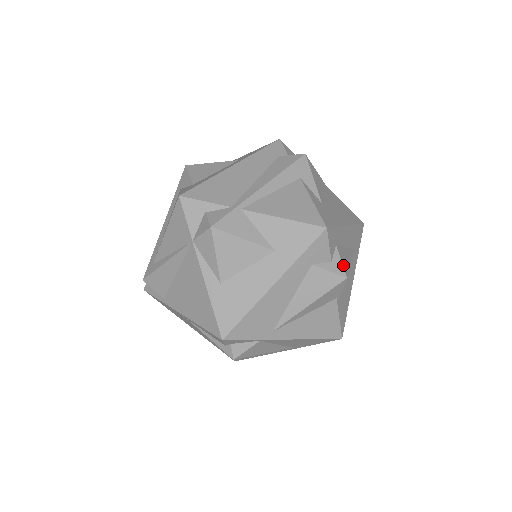
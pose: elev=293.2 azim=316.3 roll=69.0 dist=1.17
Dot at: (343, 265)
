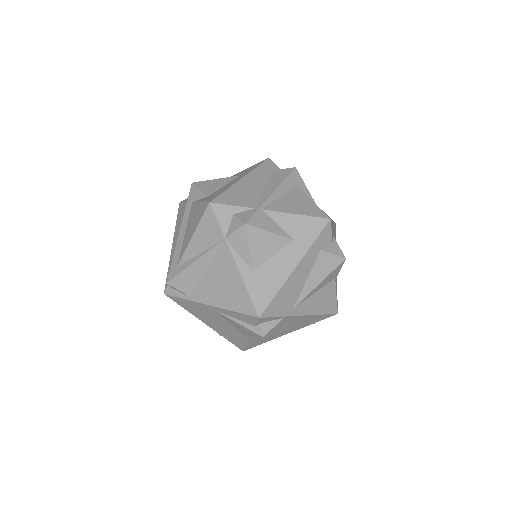
Dot at: occluded
